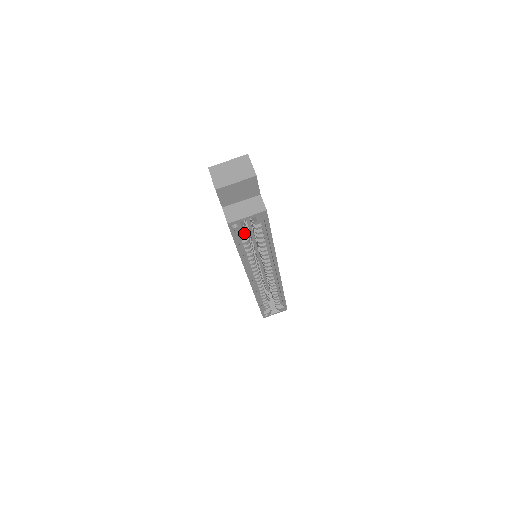
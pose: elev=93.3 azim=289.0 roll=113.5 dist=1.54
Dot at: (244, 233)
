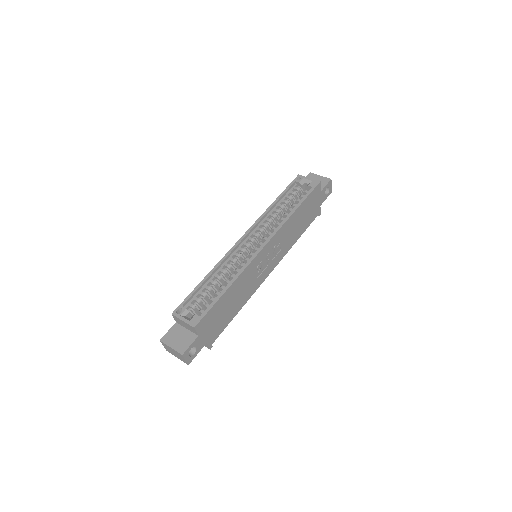
Dot at: (293, 193)
